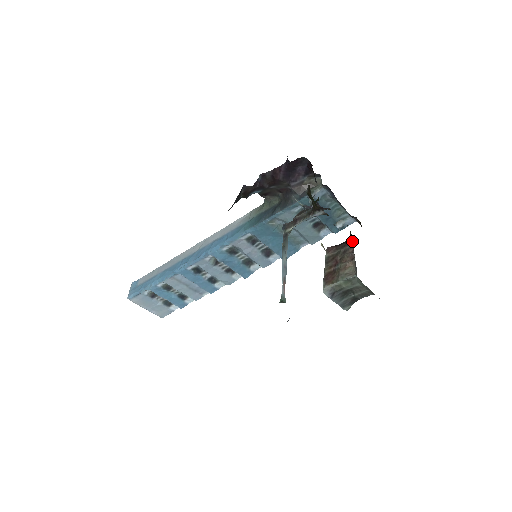
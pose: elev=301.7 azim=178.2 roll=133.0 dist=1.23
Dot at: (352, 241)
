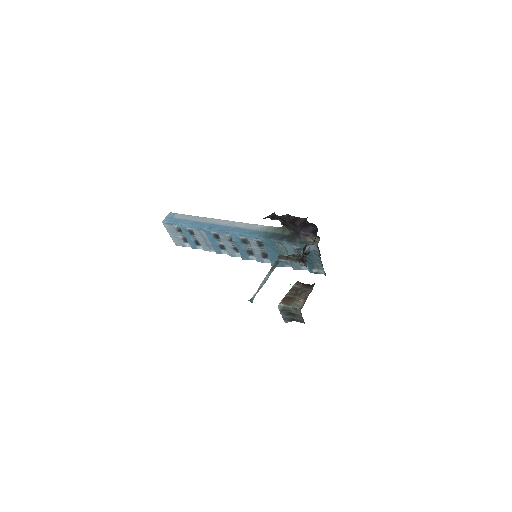
Dot at: occluded
